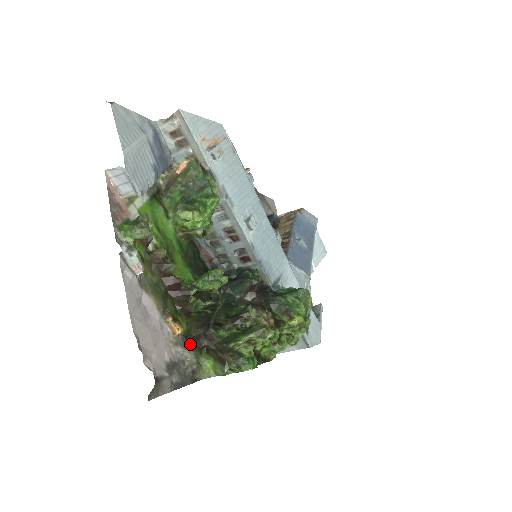
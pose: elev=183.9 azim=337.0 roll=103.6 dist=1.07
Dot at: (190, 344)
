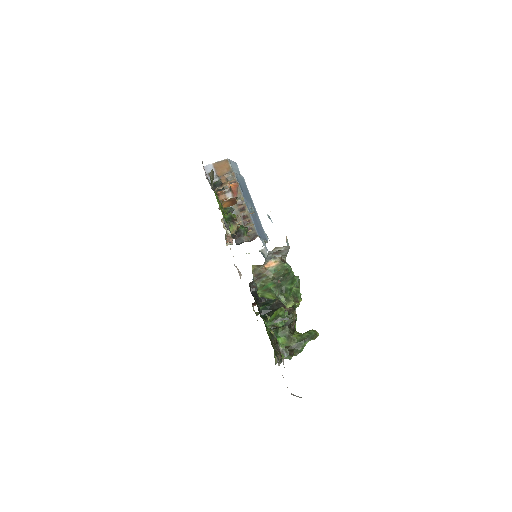
Dot at: occluded
